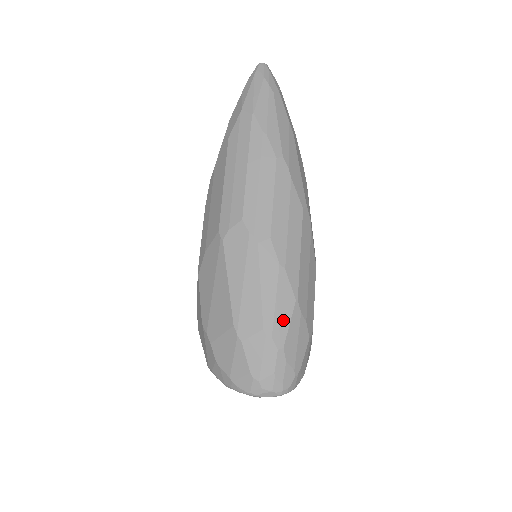
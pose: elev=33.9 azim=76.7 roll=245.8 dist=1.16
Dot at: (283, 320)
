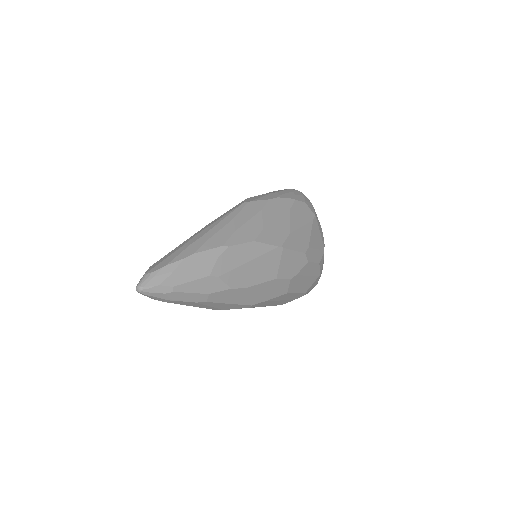
Dot at: occluded
